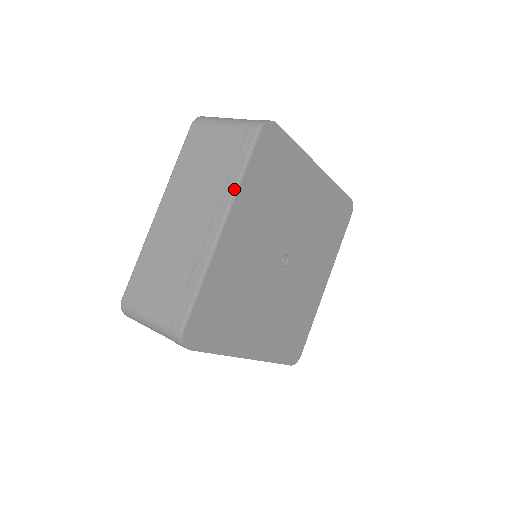
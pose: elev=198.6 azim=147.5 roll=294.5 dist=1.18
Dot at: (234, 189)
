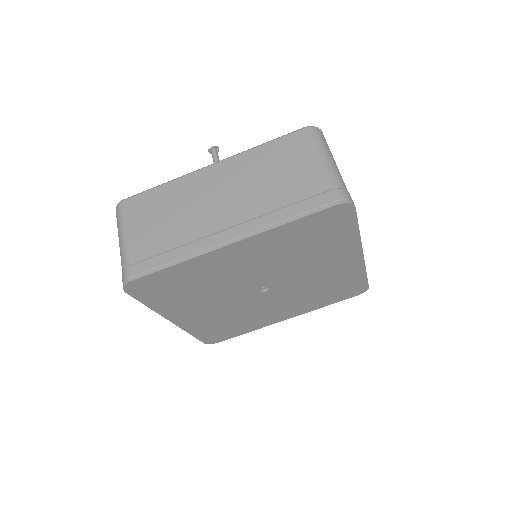
Dot at: (269, 225)
